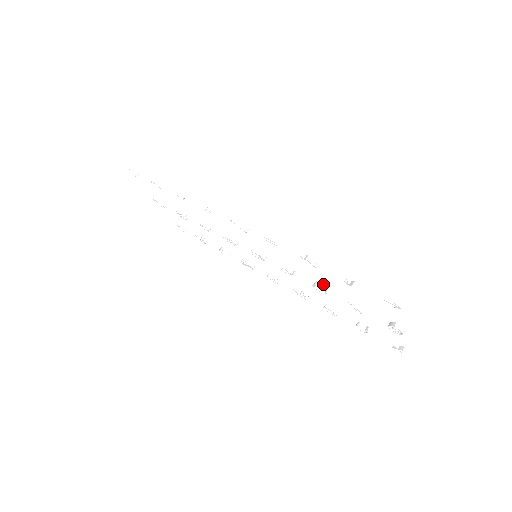
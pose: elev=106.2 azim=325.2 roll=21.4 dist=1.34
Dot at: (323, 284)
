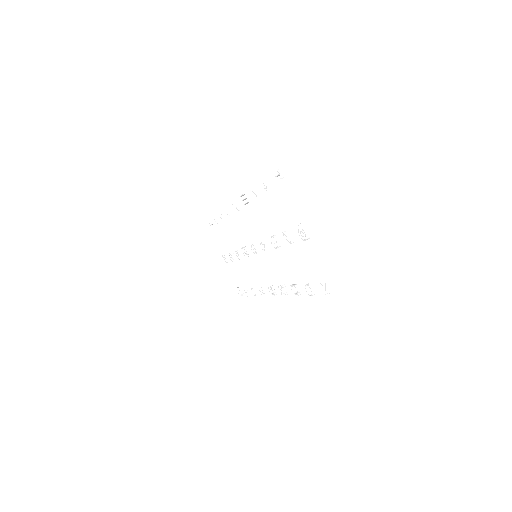
Dot at: (275, 235)
